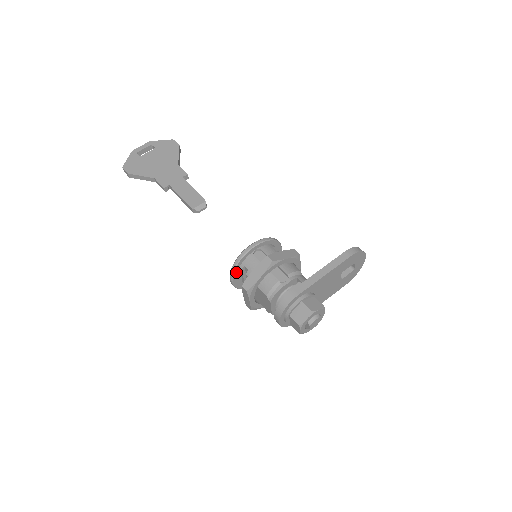
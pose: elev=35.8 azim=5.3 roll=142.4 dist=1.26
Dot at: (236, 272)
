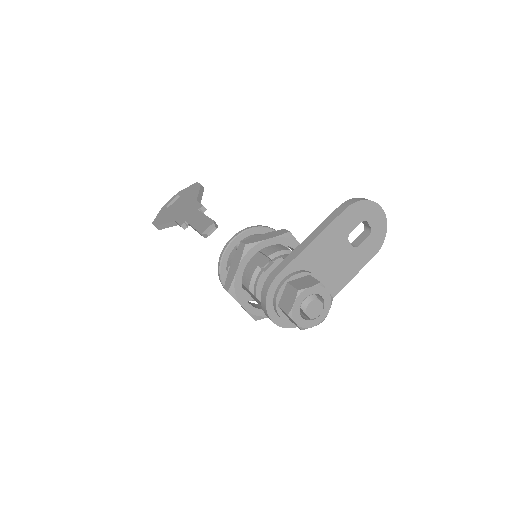
Dot at: (225, 277)
